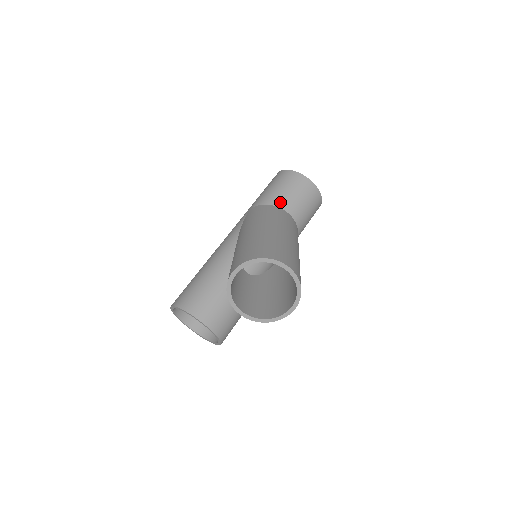
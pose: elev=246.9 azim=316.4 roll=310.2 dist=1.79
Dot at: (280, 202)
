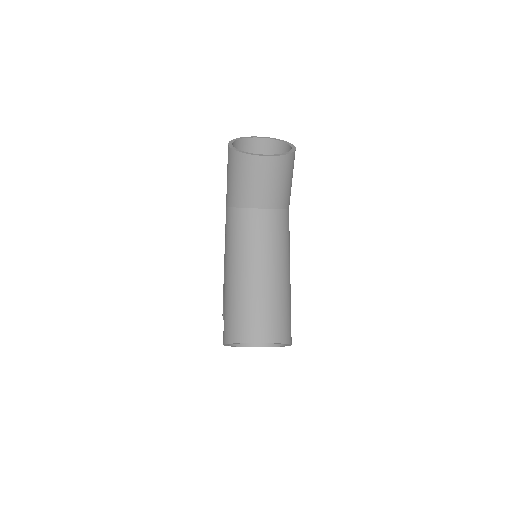
Dot at: (243, 201)
